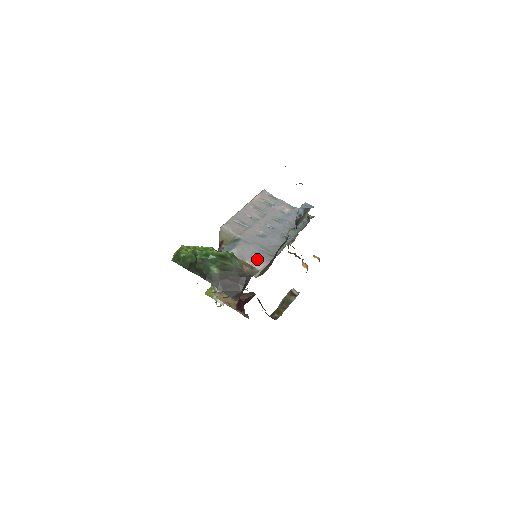
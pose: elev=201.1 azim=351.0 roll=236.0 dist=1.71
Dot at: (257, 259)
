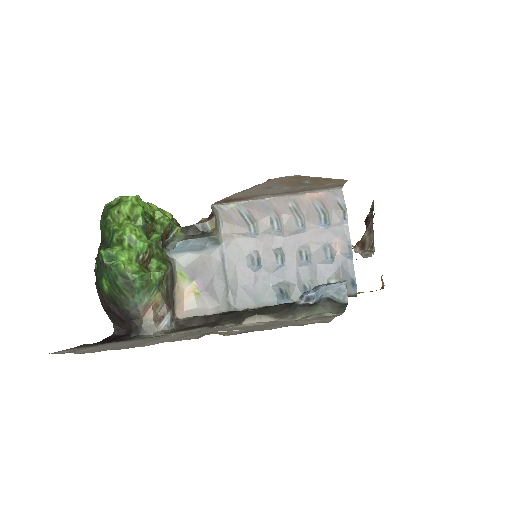
Dot at: (209, 291)
